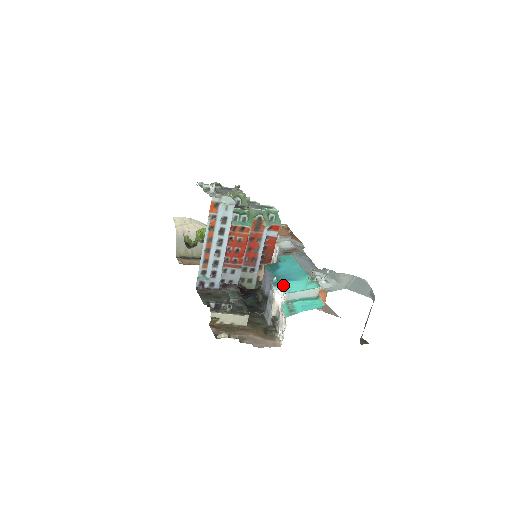
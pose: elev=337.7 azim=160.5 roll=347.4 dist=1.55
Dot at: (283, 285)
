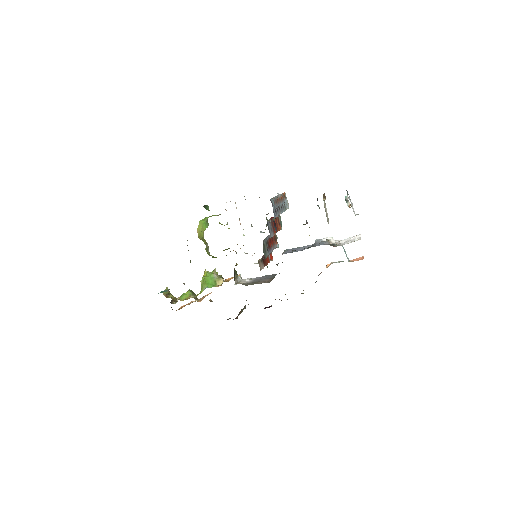
Dot at: occluded
